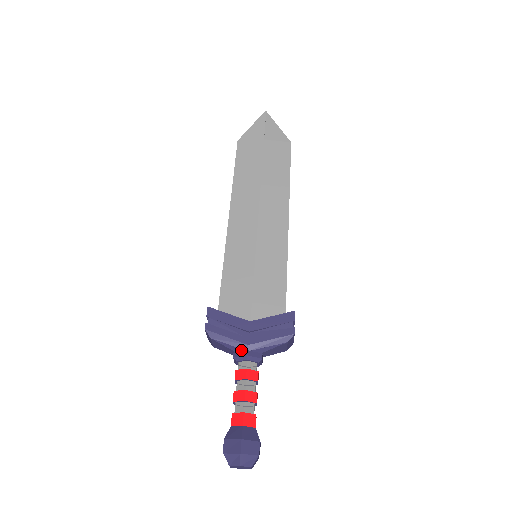
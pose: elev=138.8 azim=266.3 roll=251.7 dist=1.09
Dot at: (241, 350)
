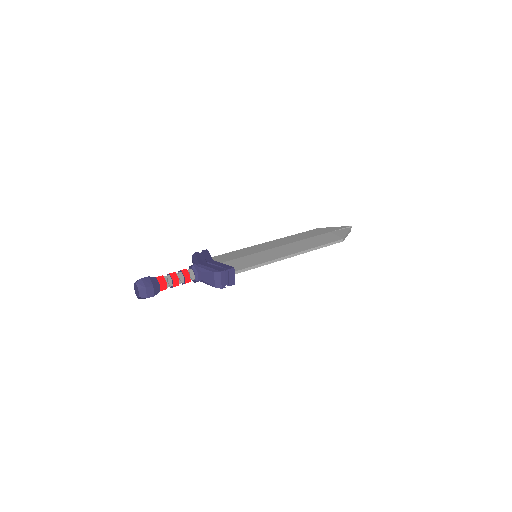
Dot at: occluded
